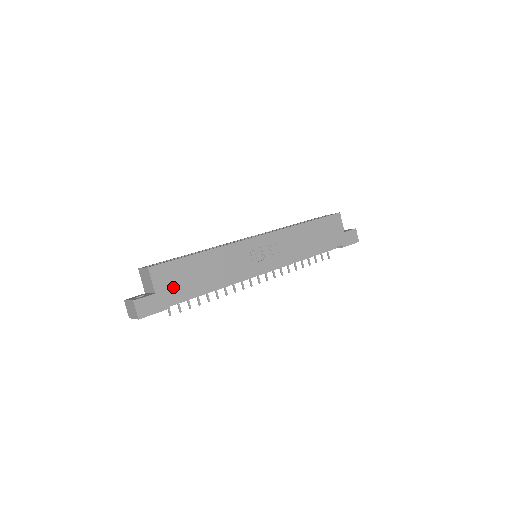
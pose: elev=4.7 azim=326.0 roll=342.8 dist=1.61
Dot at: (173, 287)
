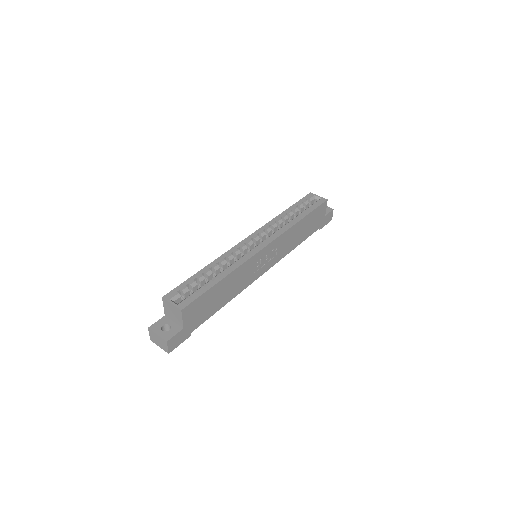
Dot at: (197, 317)
